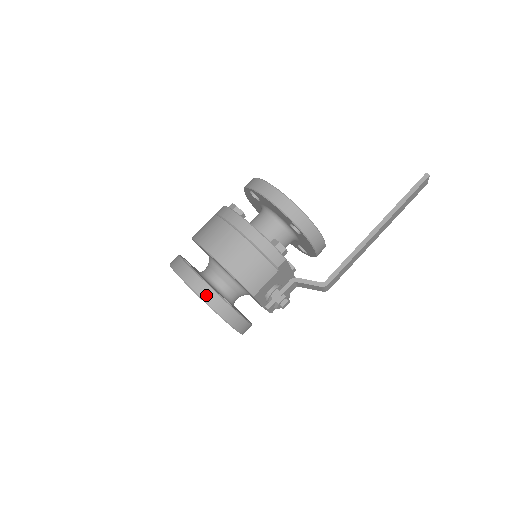
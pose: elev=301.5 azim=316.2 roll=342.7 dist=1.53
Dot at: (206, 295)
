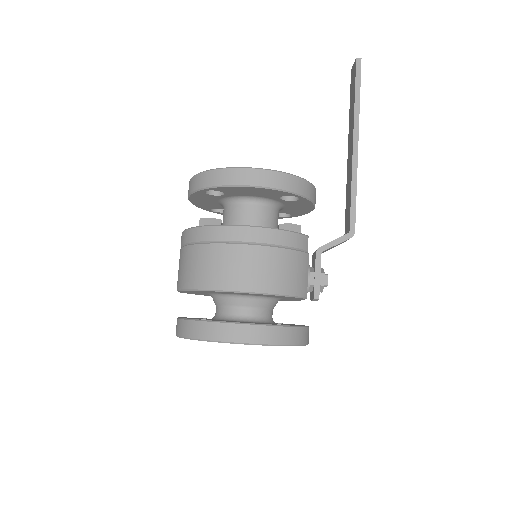
Dot at: (268, 337)
